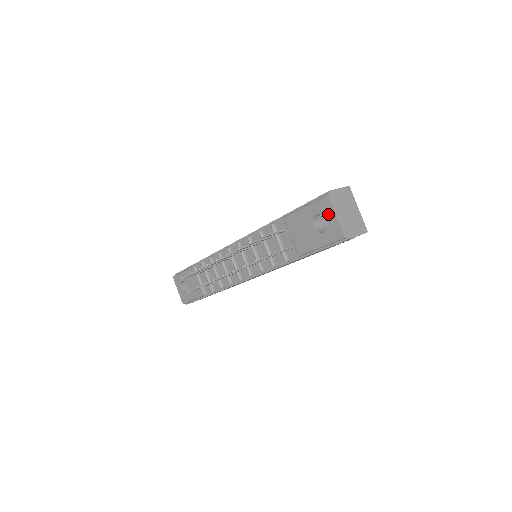
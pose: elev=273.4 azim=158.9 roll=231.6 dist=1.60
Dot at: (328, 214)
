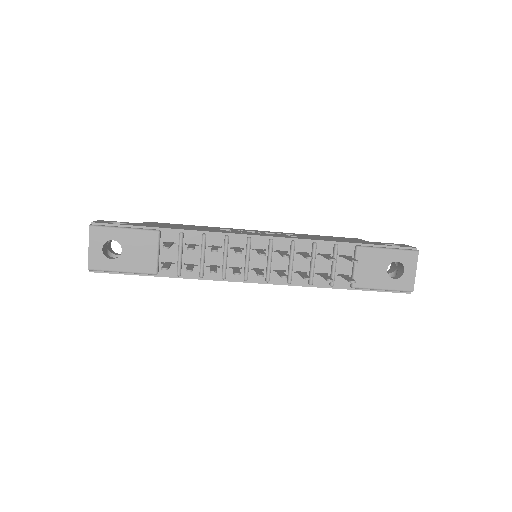
Dot at: (410, 267)
